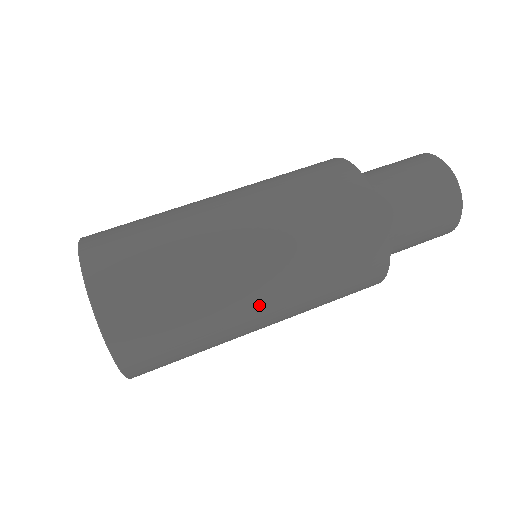
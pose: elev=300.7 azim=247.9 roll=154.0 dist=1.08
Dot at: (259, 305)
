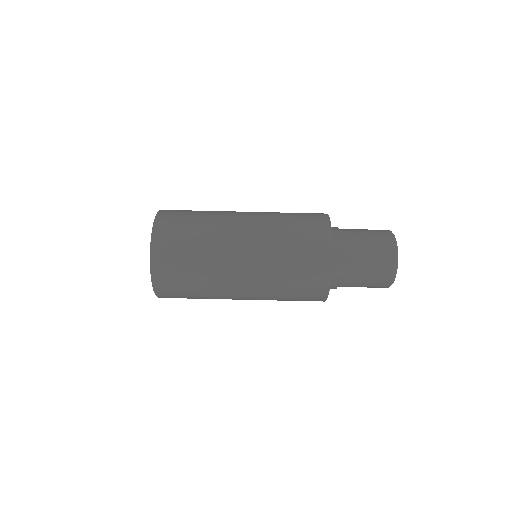
Dot at: occluded
